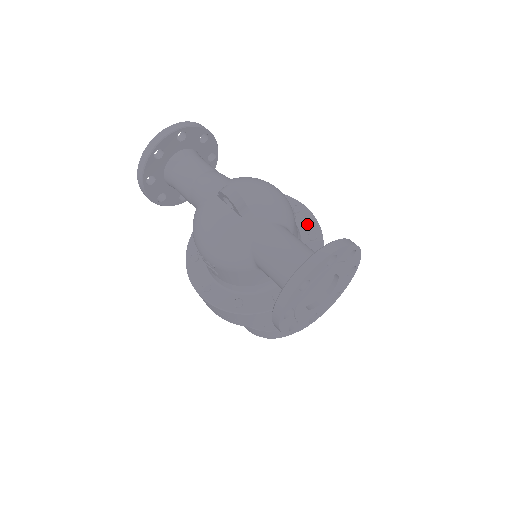
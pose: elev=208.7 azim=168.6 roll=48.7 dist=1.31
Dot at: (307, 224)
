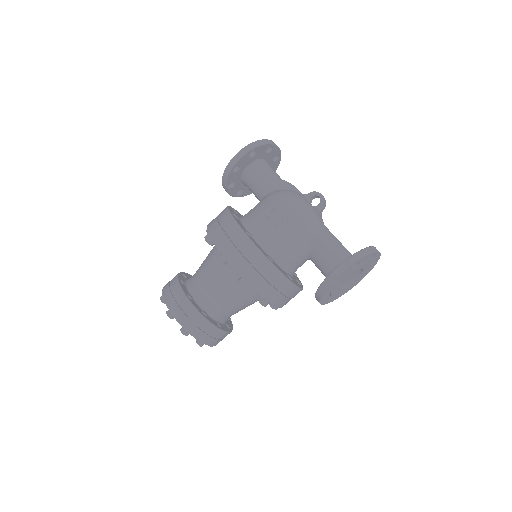
Dot at: occluded
